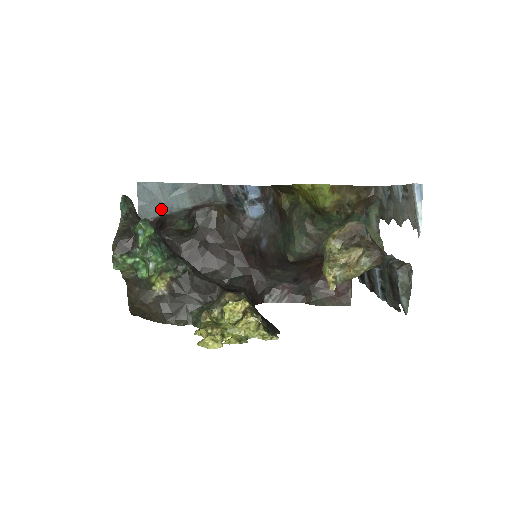
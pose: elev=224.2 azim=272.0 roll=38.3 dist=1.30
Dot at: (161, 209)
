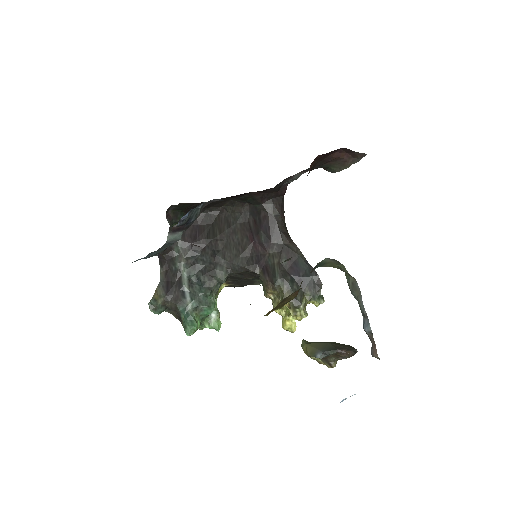
Dot at: occluded
